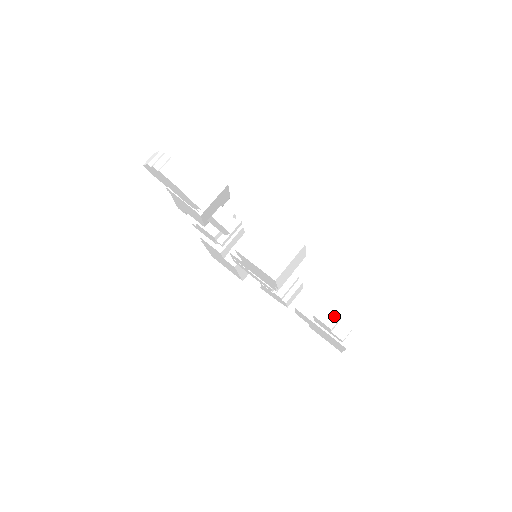
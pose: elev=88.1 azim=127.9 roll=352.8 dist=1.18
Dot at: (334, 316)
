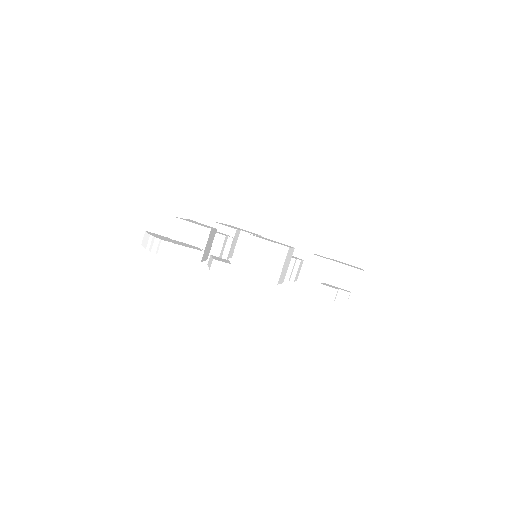
Dot at: (332, 291)
